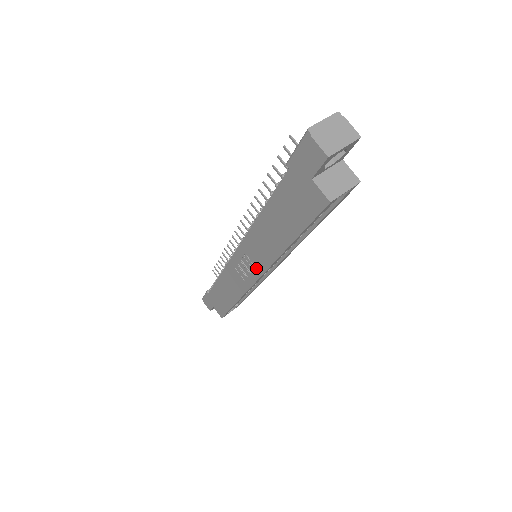
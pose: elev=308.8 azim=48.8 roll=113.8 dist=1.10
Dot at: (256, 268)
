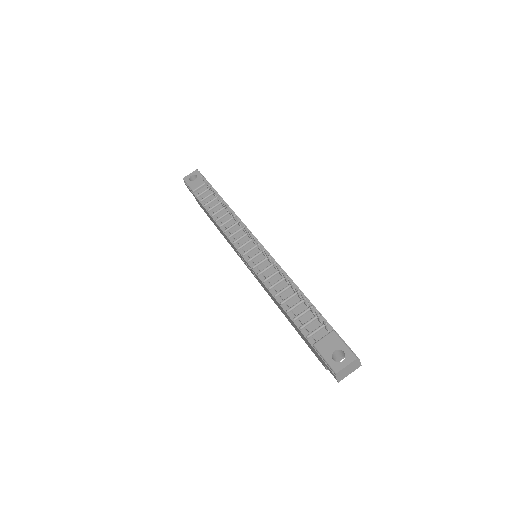
Dot at: occluded
